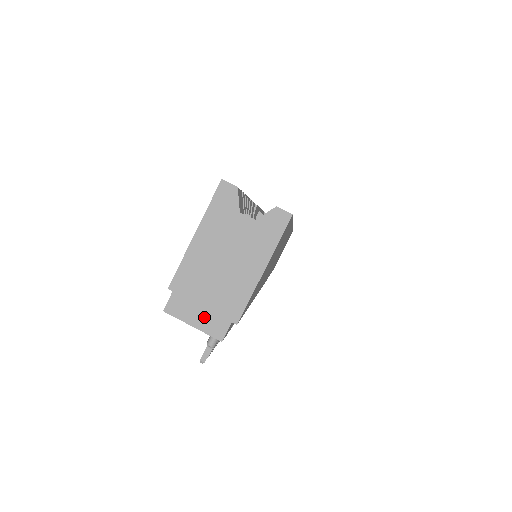
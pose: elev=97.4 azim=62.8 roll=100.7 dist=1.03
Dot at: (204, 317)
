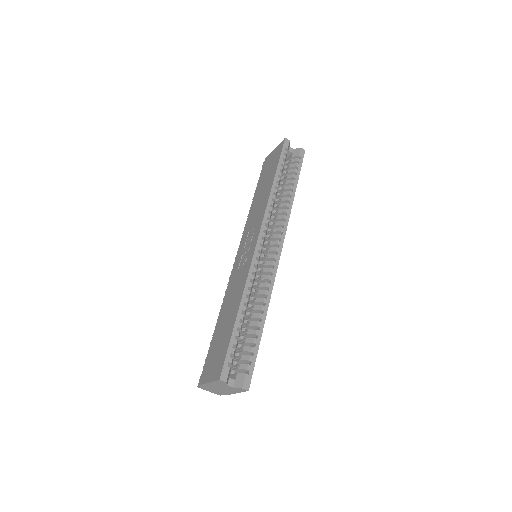
Dot at: (213, 392)
